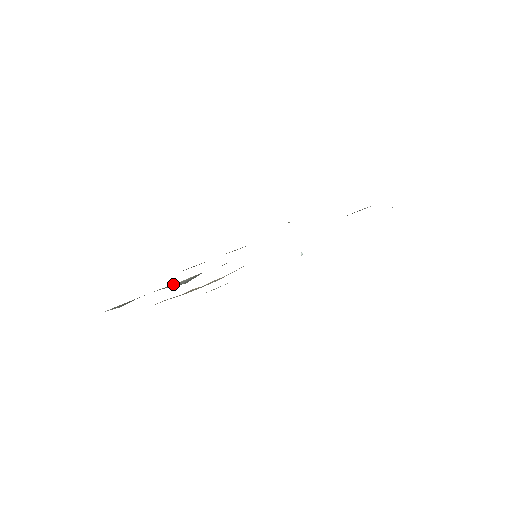
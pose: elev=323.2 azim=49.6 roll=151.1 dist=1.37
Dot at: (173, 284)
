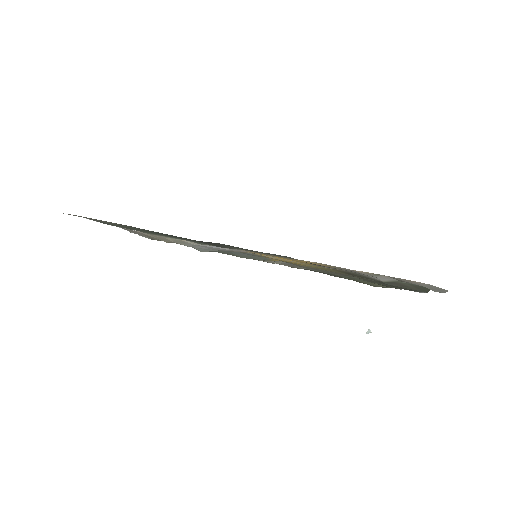
Dot at: occluded
